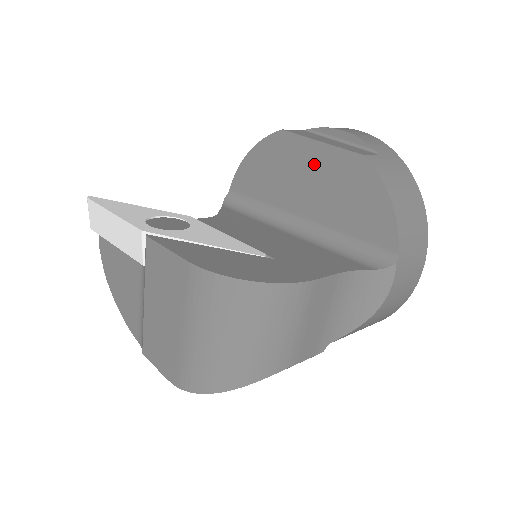
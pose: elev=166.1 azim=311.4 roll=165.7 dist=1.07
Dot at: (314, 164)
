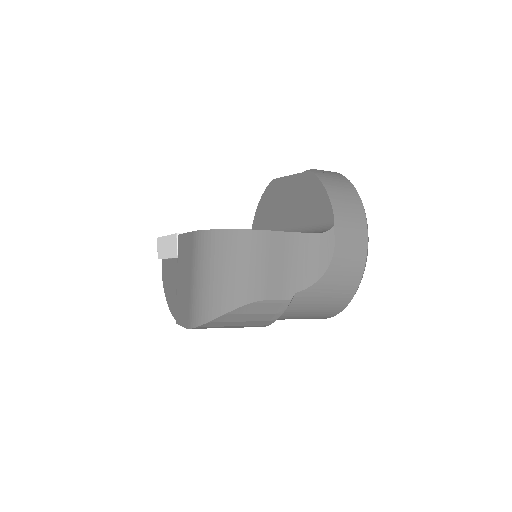
Dot at: (289, 190)
